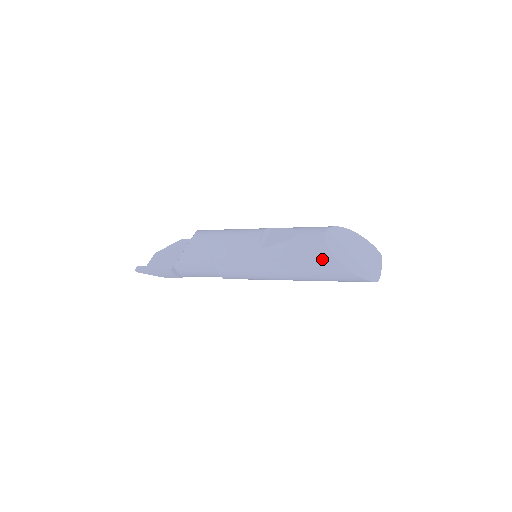
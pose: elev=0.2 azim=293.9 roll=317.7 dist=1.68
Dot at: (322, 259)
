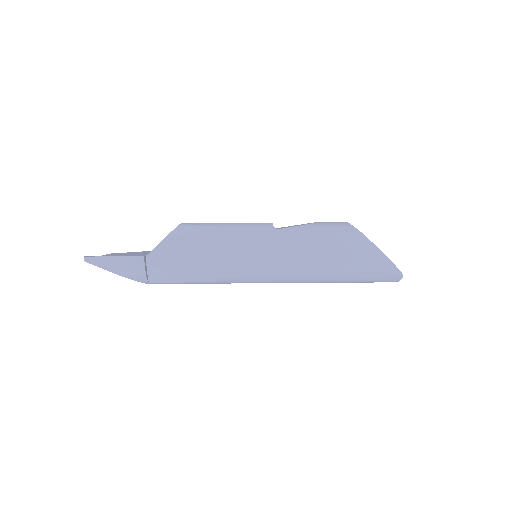
Dot at: (351, 238)
